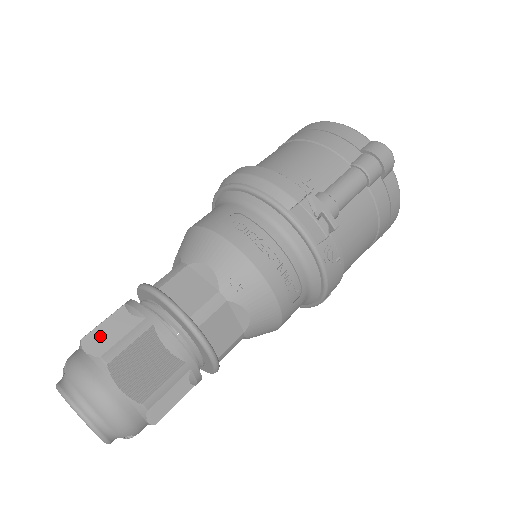
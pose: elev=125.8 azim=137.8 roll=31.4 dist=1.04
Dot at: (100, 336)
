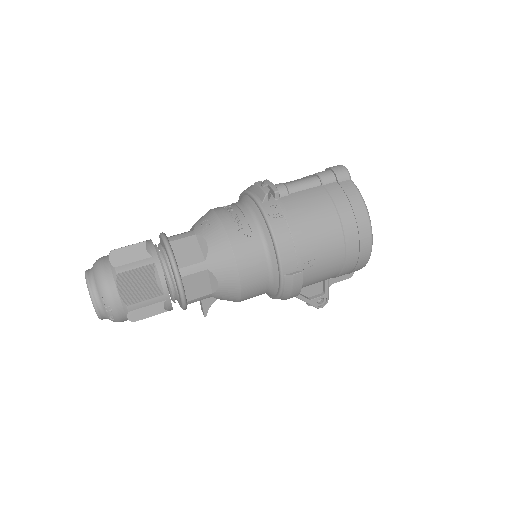
Dot at: occluded
